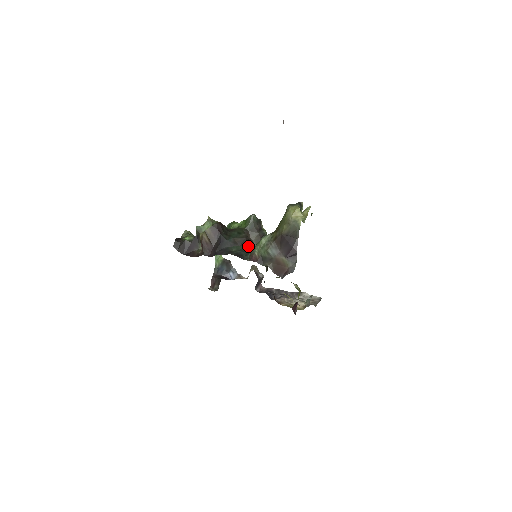
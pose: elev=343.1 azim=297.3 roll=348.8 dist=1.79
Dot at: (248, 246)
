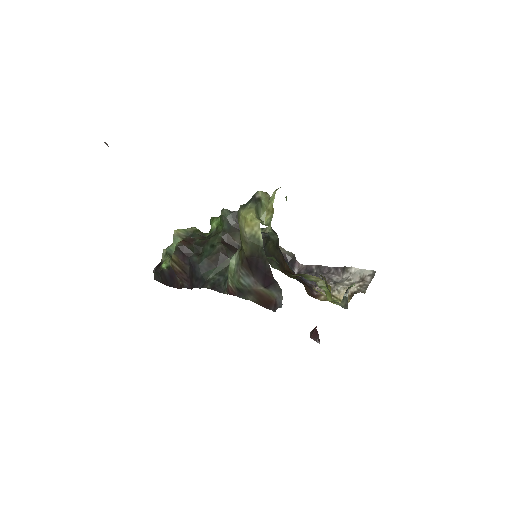
Dot at: (229, 262)
